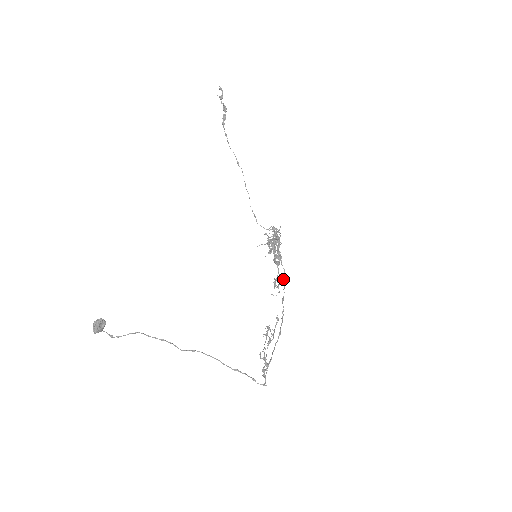
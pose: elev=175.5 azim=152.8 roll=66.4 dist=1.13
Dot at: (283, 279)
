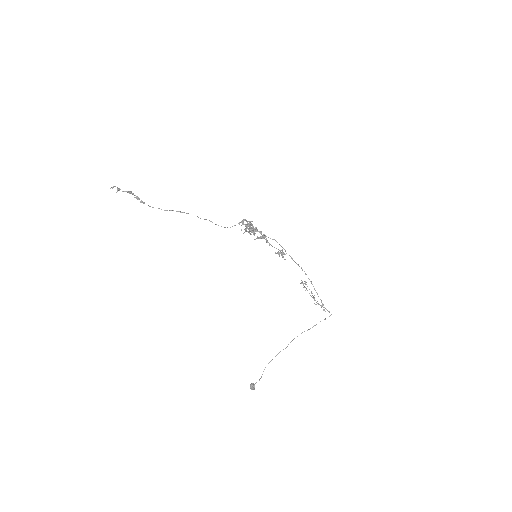
Dot at: occluded
